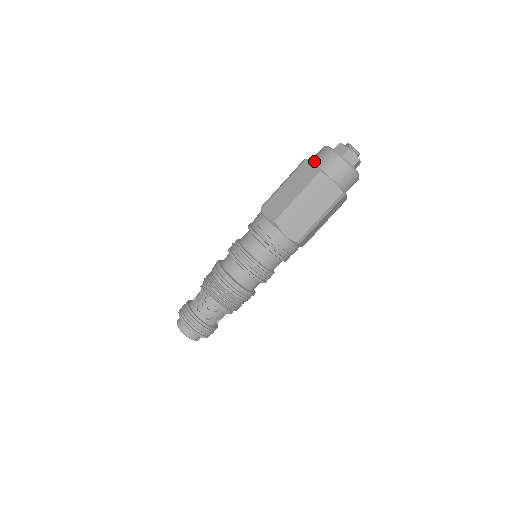
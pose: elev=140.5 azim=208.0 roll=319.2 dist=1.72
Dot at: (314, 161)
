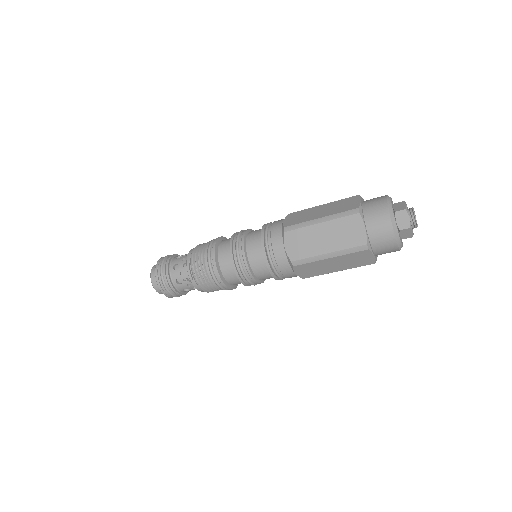
Dot at: (367, 220)
